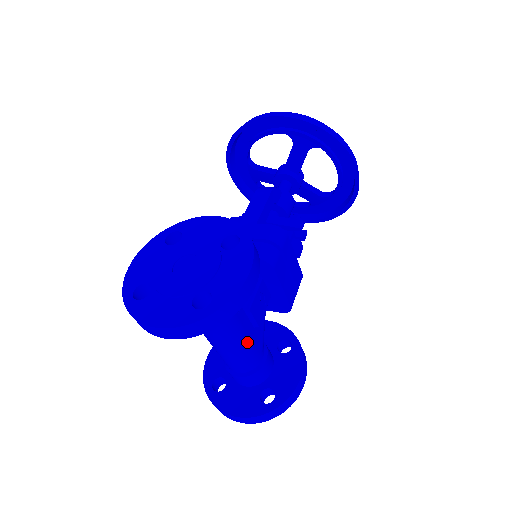
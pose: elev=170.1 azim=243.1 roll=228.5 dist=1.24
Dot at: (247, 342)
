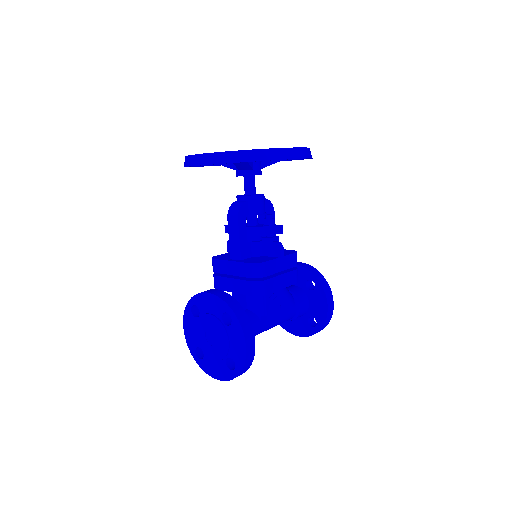
Dot at: (278, 320)
